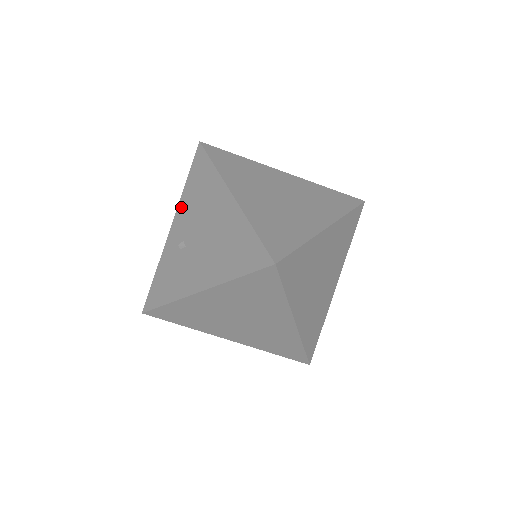
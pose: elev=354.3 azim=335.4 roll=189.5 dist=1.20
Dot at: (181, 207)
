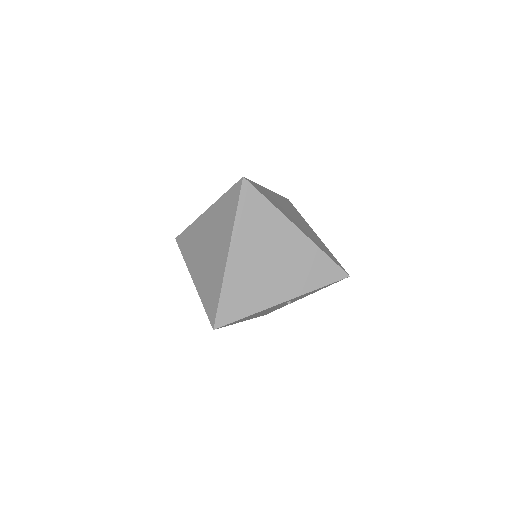
Dot at: occluded
